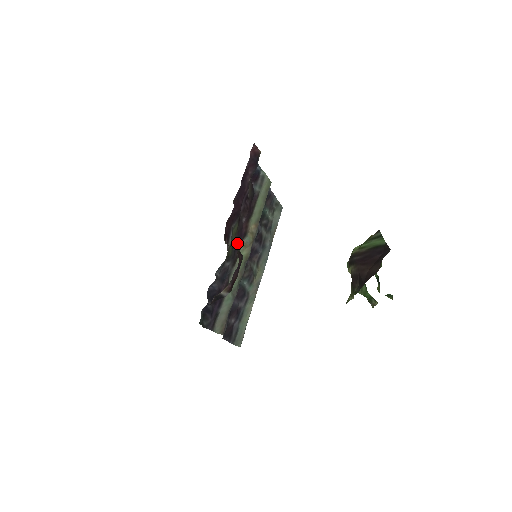
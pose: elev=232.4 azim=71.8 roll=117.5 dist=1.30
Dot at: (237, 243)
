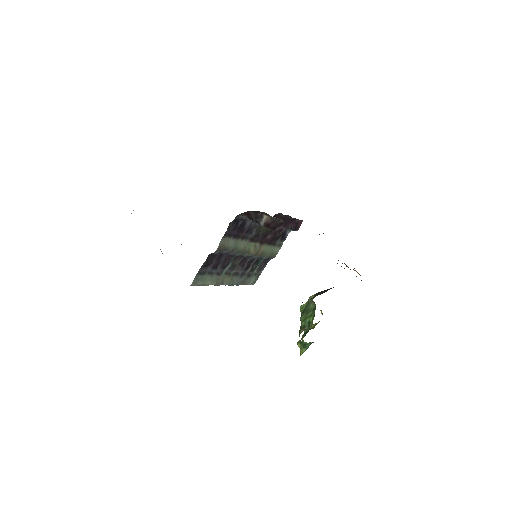
Dot at: (261, 236)
